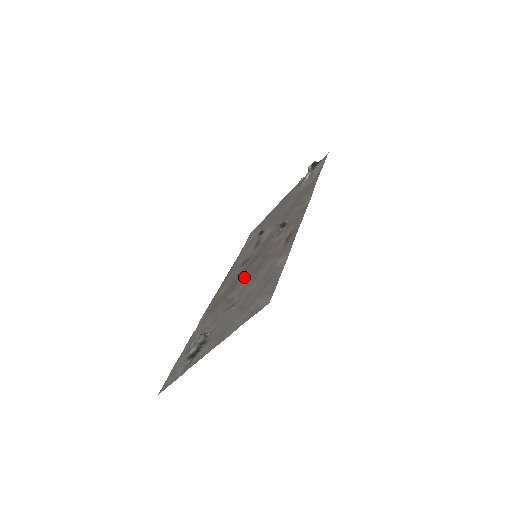
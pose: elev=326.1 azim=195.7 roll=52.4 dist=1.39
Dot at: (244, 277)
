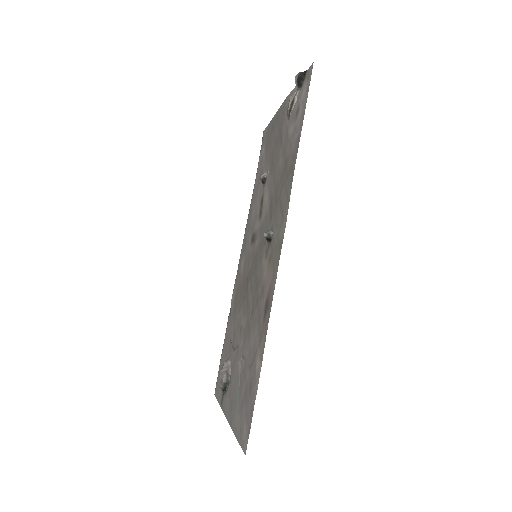
Dot at: (247, 299)
